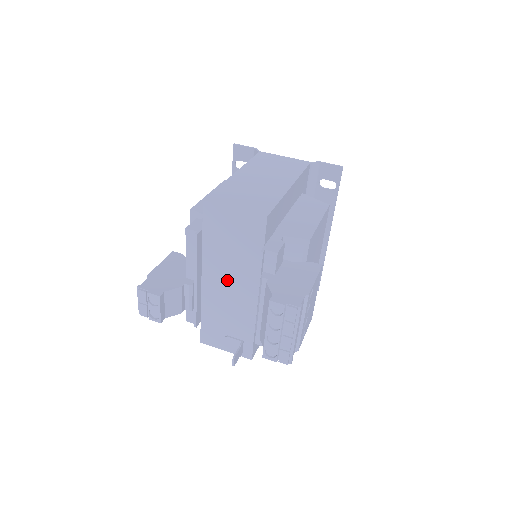
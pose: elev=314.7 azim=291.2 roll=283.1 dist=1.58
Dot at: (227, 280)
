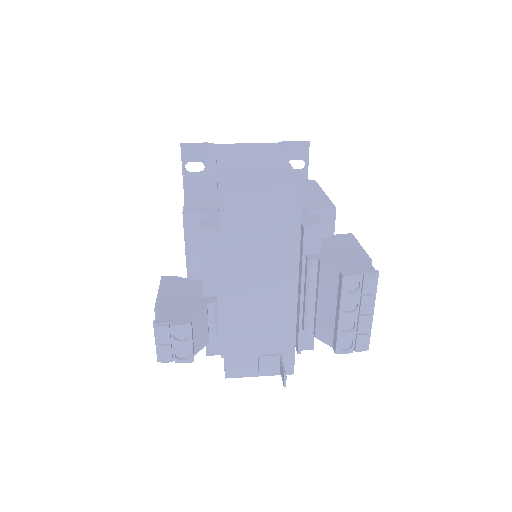
Dot at: (256, 282)
